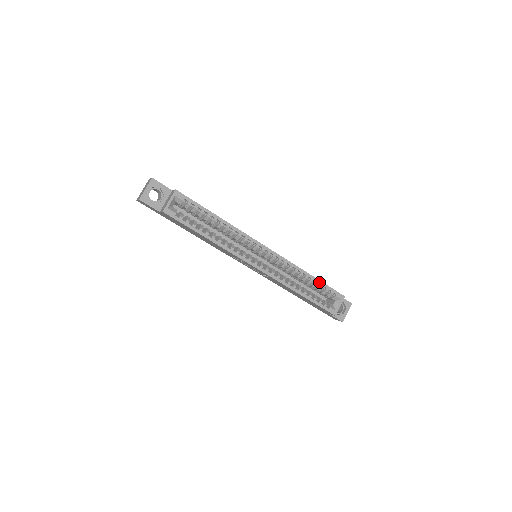
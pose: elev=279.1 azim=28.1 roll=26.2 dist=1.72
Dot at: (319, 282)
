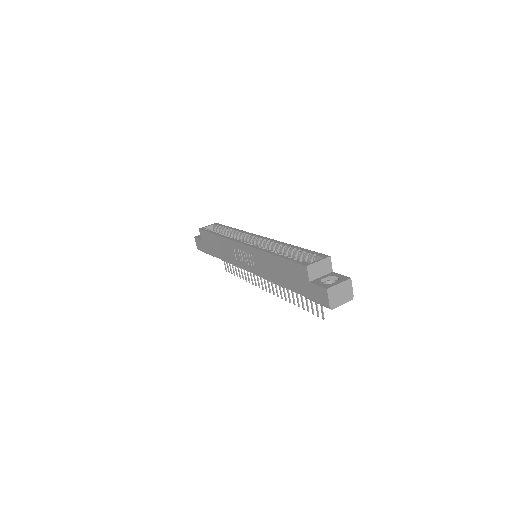
Dot at: (301, 249)
